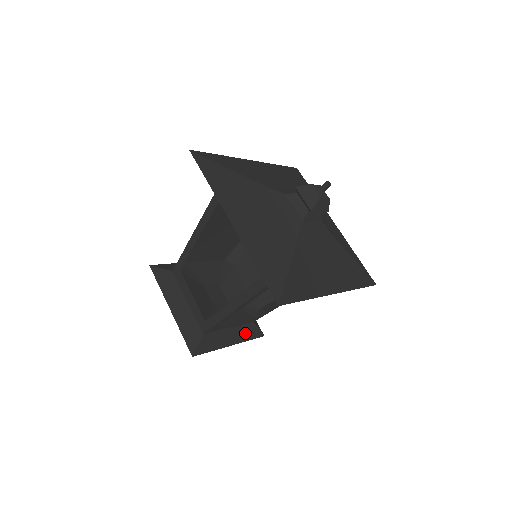
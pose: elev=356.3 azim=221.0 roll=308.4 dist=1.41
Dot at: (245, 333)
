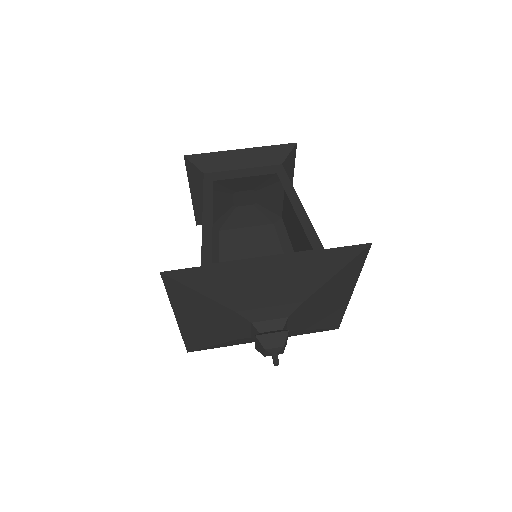
Dot at: occluded
